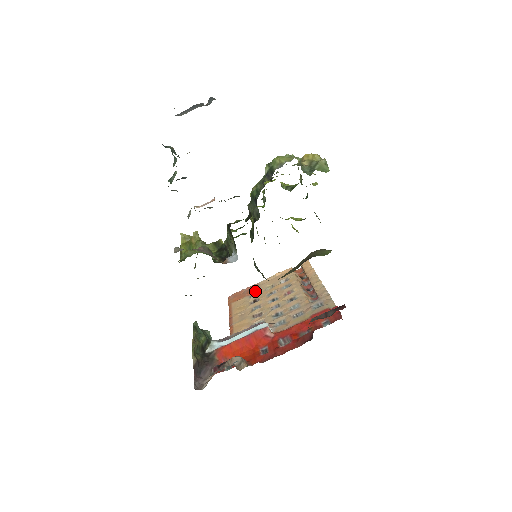
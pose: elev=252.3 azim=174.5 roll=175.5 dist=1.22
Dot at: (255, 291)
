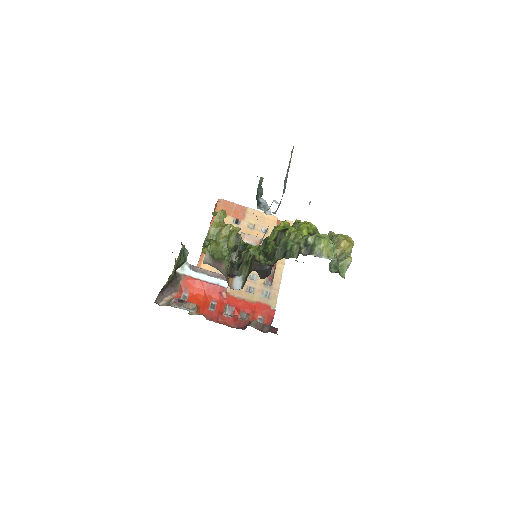
Dot at: (240, 218)
